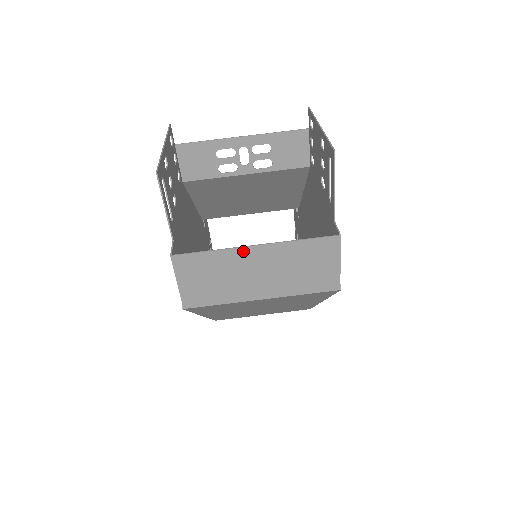
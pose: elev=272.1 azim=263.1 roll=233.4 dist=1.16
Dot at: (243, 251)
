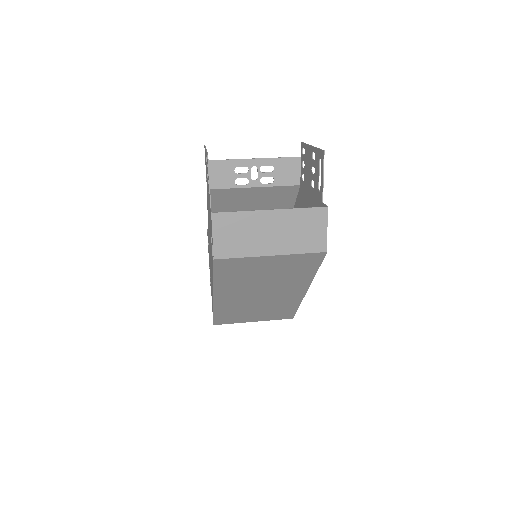
Dot at: (262, 213)
